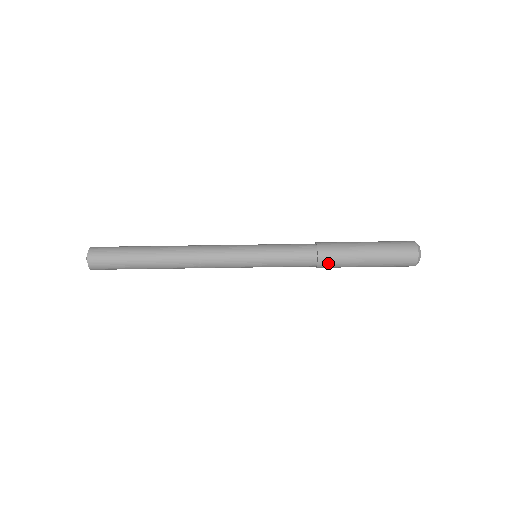
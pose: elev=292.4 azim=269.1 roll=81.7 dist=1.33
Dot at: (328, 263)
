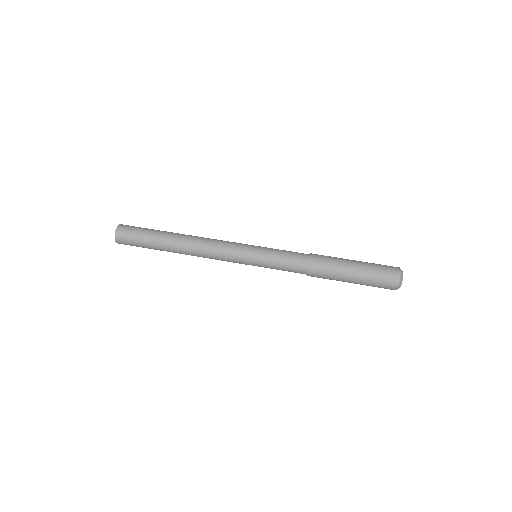
Dot at: (316, 276)
